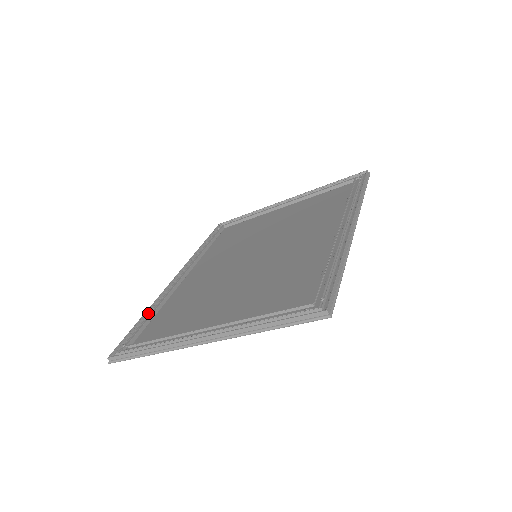
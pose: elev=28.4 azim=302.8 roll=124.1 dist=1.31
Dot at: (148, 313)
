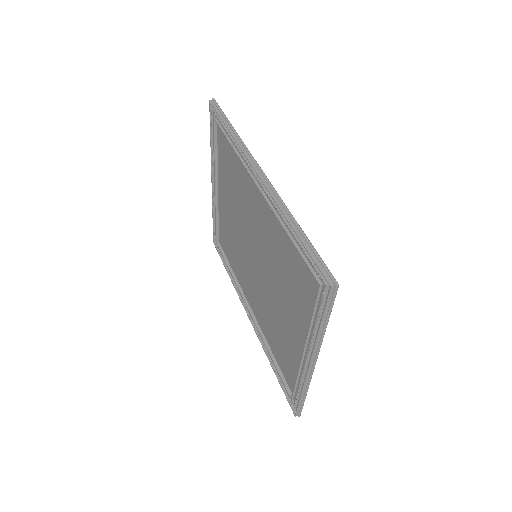
Dot at: (271, 362)
